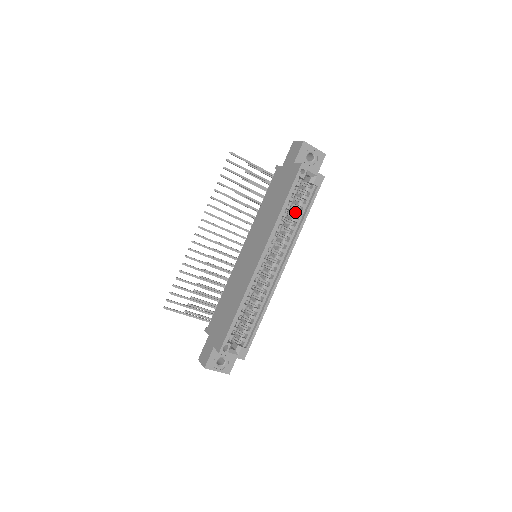
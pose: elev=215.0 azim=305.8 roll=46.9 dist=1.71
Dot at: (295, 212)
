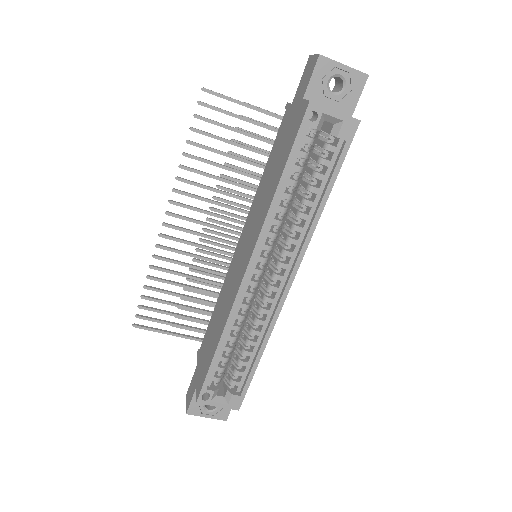
Dot at: (307, 189)
